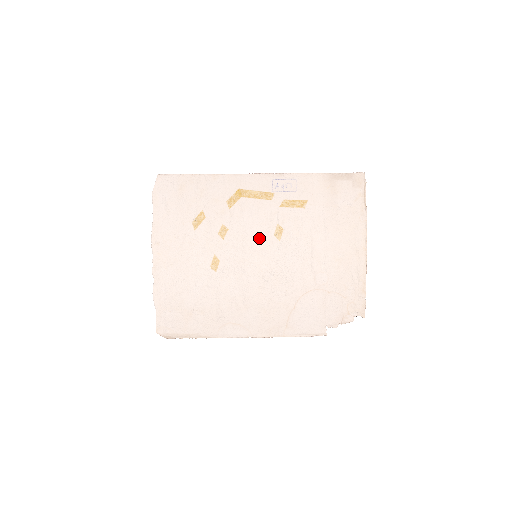
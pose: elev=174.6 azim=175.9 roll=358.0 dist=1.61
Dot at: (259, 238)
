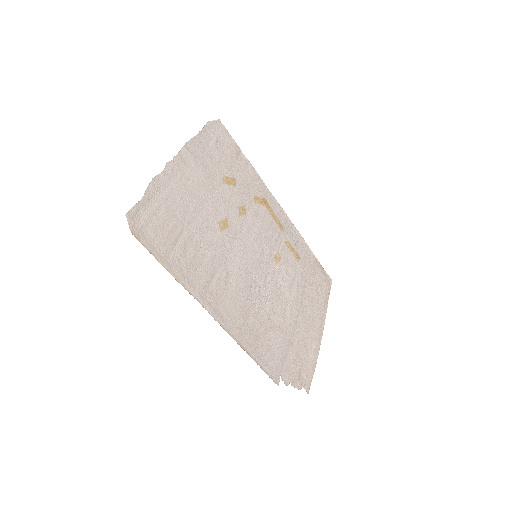
Dot at: (264, 245)
